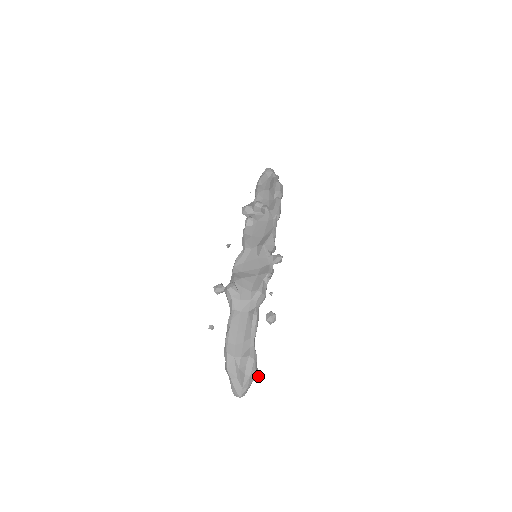
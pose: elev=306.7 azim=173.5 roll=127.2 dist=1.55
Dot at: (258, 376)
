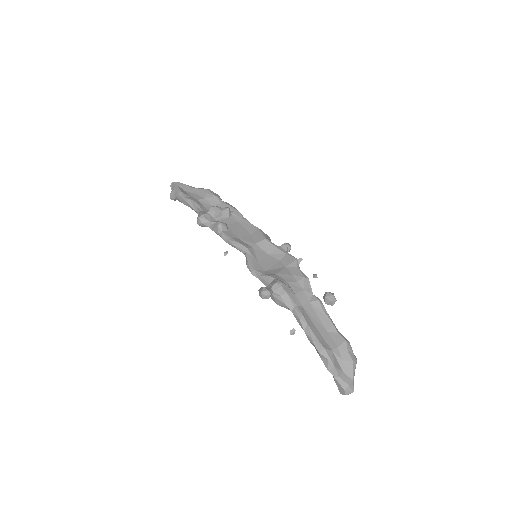
Dot at: (356, 359)
